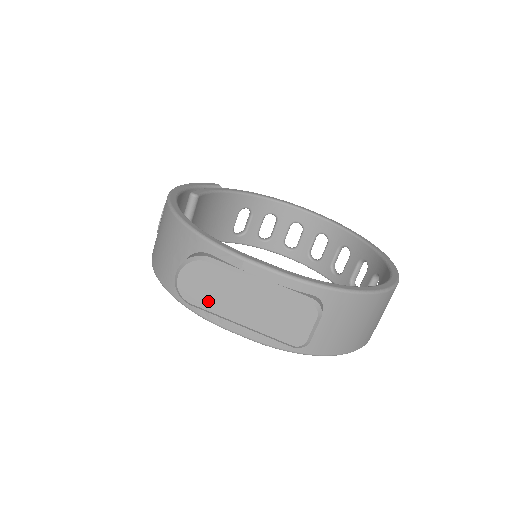
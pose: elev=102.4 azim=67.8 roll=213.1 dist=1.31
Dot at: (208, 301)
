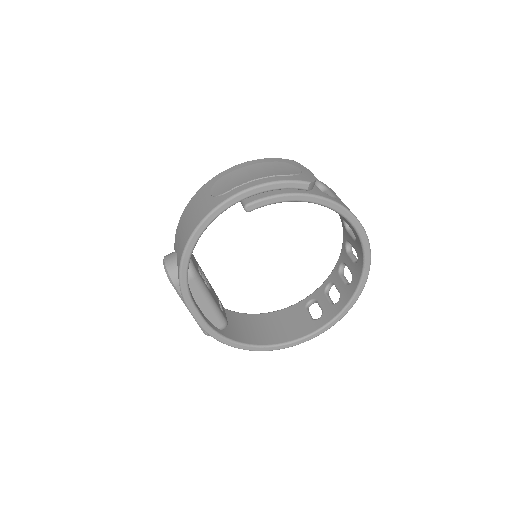
Dot at: occluded
